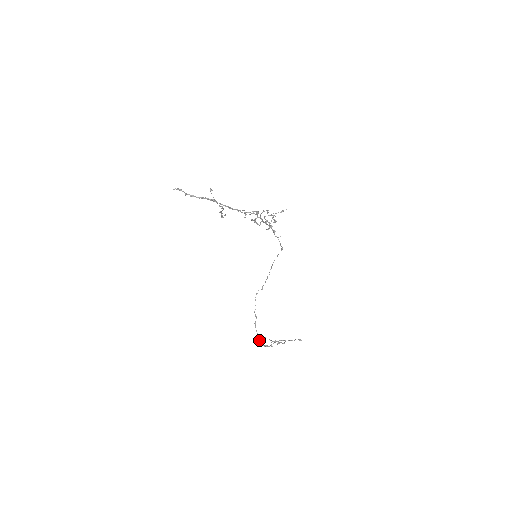
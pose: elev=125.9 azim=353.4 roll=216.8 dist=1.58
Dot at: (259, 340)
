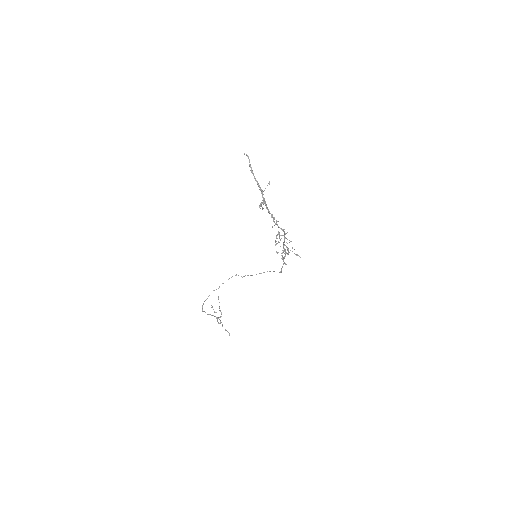
Dot at: occluded
